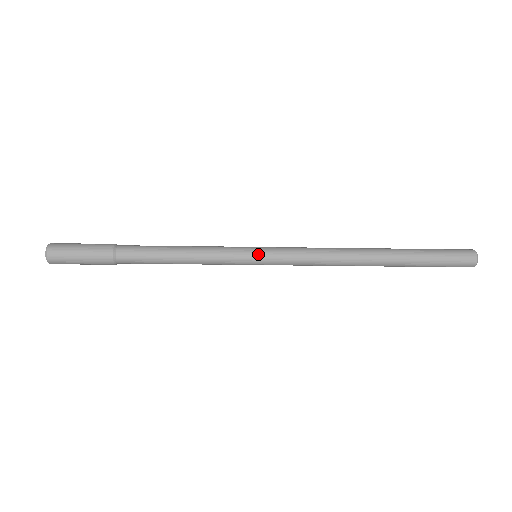
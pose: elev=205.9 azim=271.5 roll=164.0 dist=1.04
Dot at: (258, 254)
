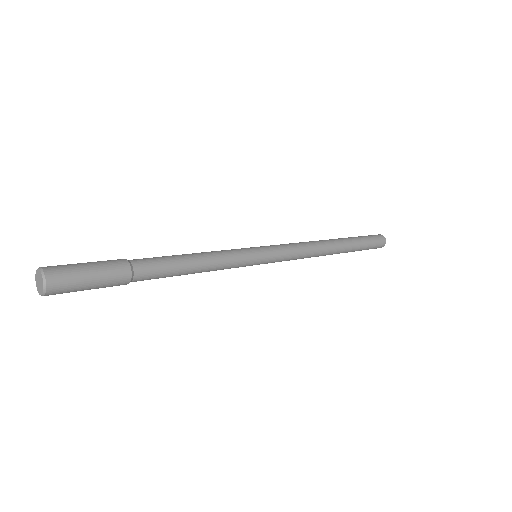
Dot at: occluded
